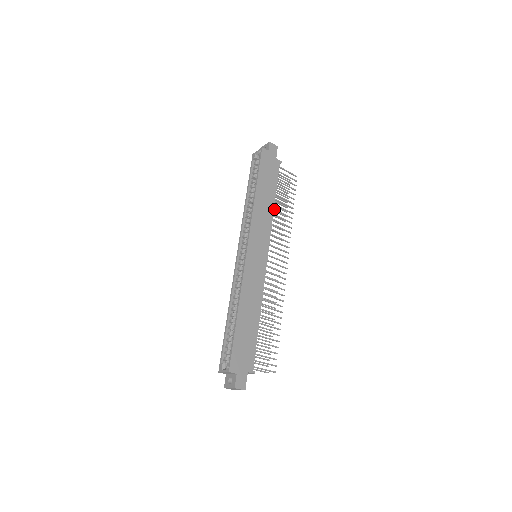
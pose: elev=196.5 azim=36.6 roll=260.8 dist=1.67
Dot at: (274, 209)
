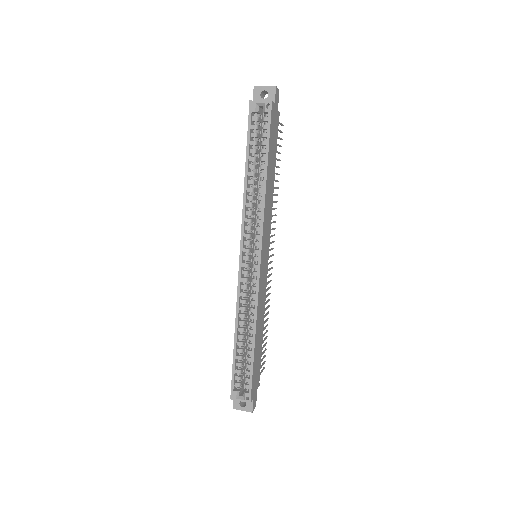
Dot at: occluded
